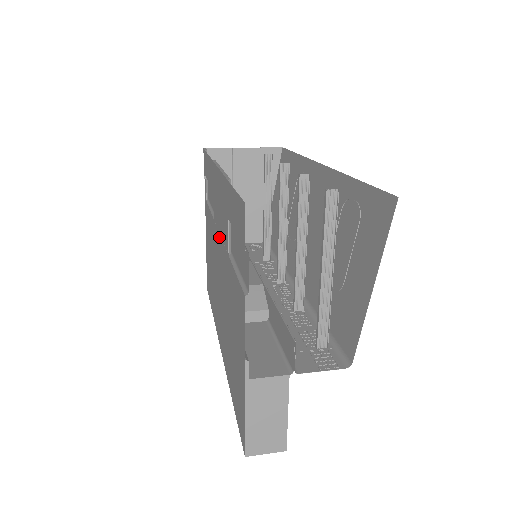
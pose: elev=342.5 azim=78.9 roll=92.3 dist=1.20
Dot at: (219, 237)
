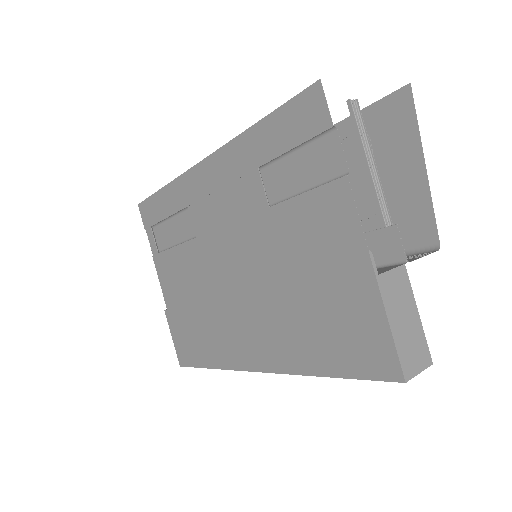
Dot at: (226, 230)
